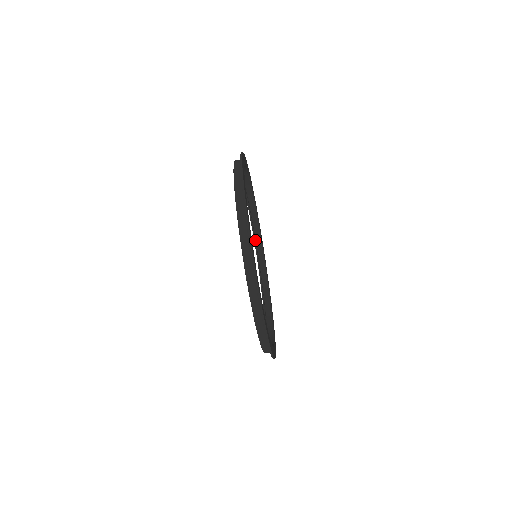
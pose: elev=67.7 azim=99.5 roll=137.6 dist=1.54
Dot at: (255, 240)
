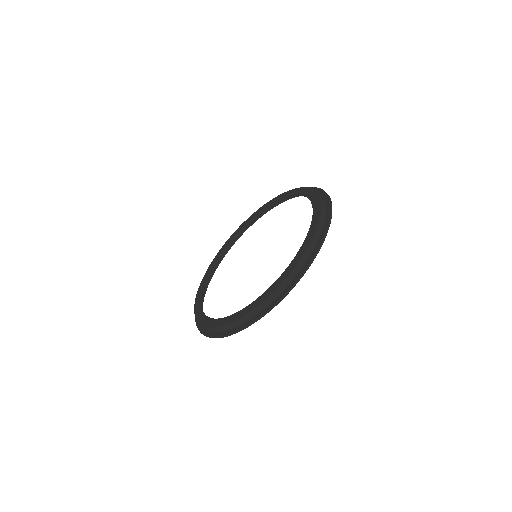
Dot at: occluded
